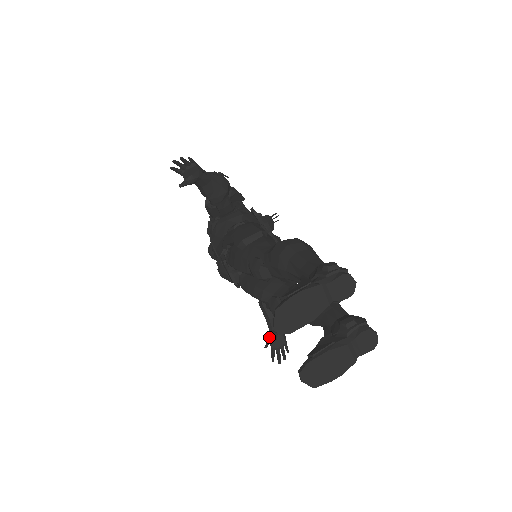
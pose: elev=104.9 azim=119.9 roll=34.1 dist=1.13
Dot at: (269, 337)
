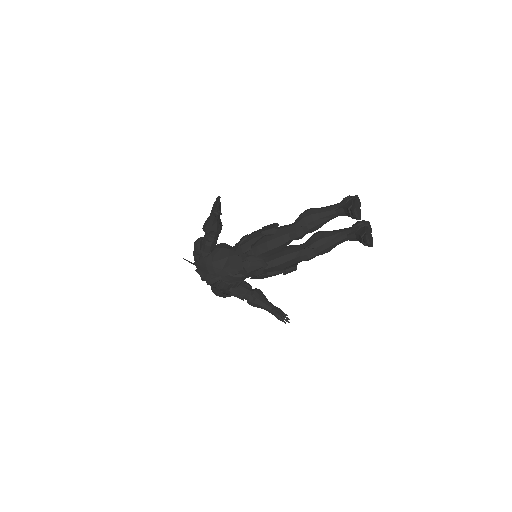
Dot at: (276, 310)
